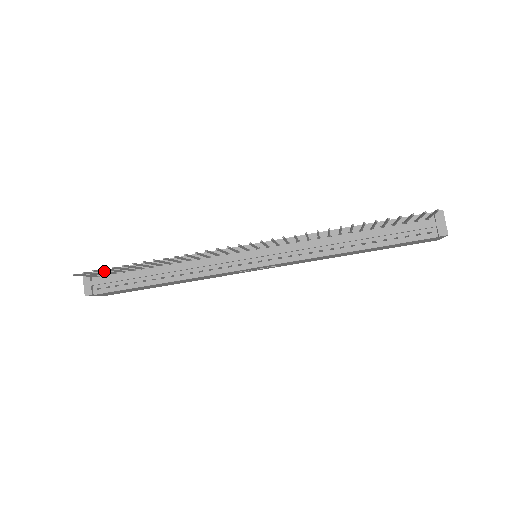
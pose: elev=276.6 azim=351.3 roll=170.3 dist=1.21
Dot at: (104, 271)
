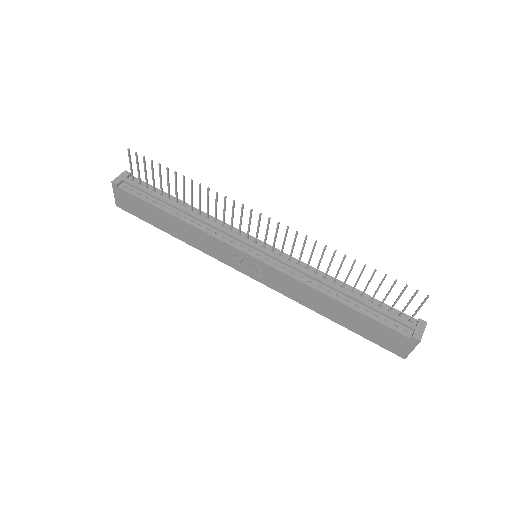
Dot at: (146, 170)
